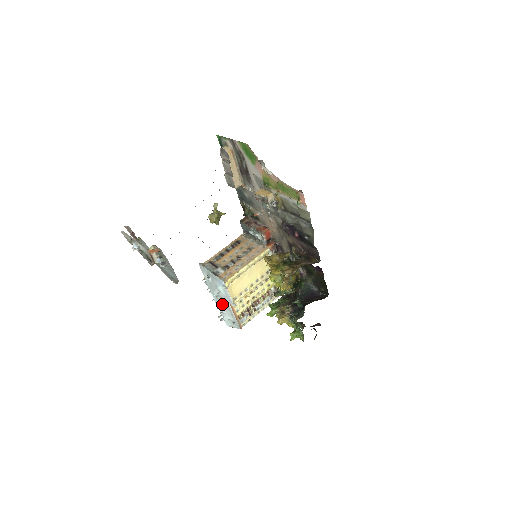
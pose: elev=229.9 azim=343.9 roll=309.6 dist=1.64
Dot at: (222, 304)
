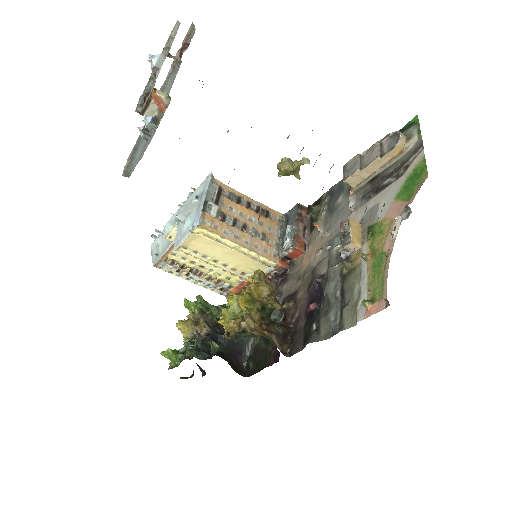
Dot at: (170, 232)
